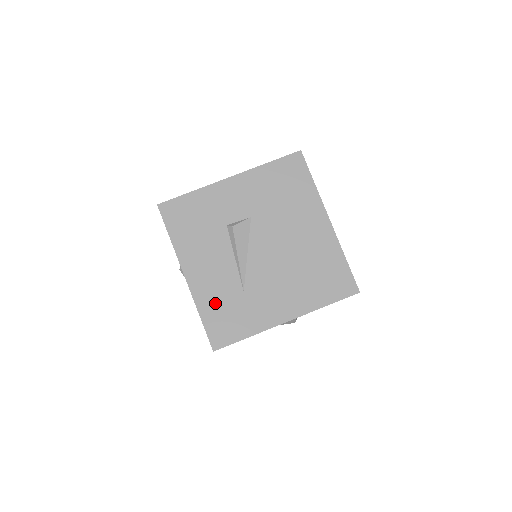
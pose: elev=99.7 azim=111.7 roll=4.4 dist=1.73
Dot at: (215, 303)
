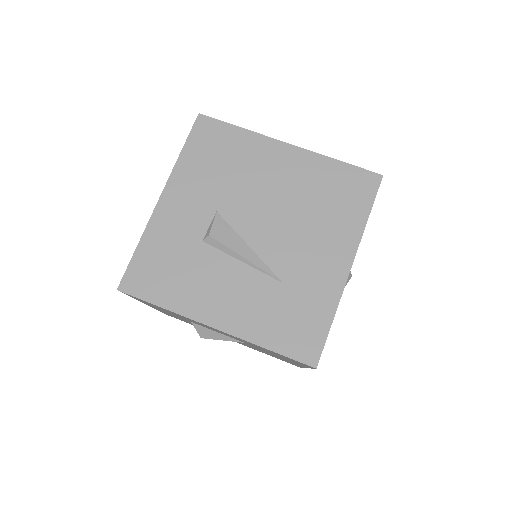
Dot at: (268, 322)
